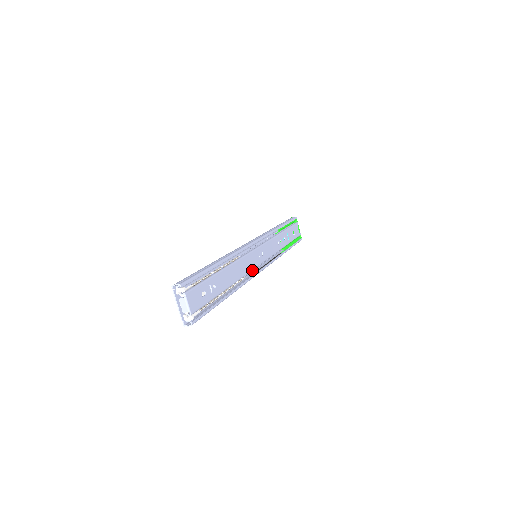
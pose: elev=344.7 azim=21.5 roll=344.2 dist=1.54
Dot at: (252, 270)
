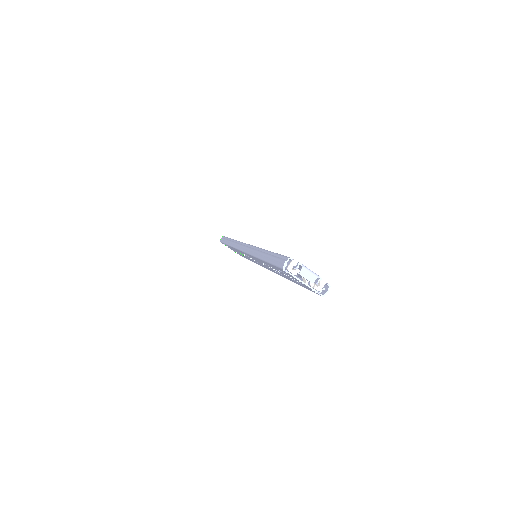
Dot at: occluded
